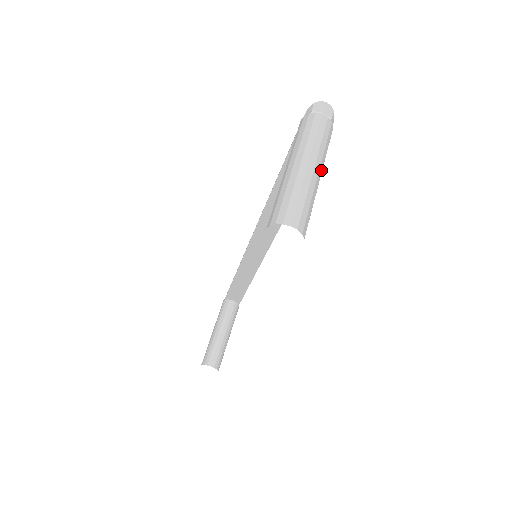
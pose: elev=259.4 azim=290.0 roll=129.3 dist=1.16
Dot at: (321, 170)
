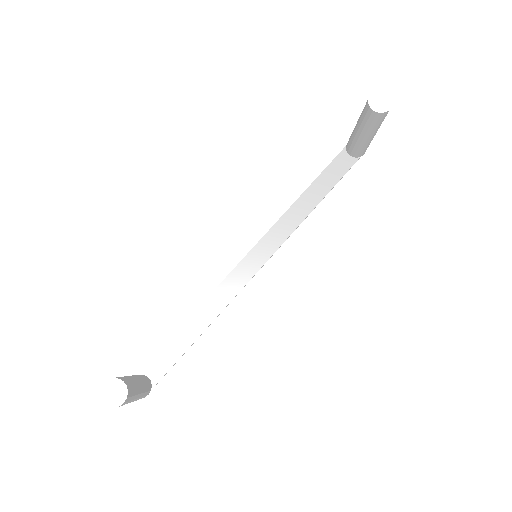
Dot at: occluded
